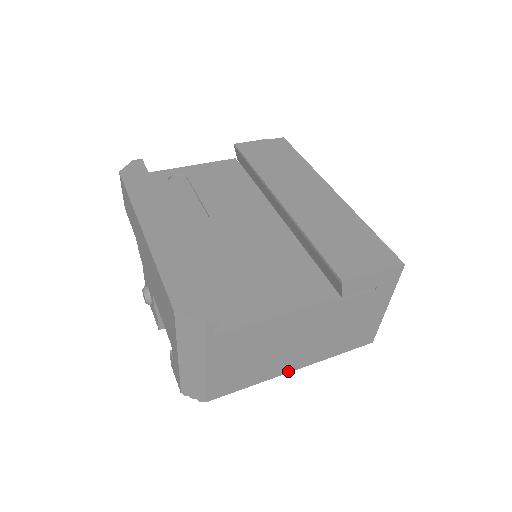
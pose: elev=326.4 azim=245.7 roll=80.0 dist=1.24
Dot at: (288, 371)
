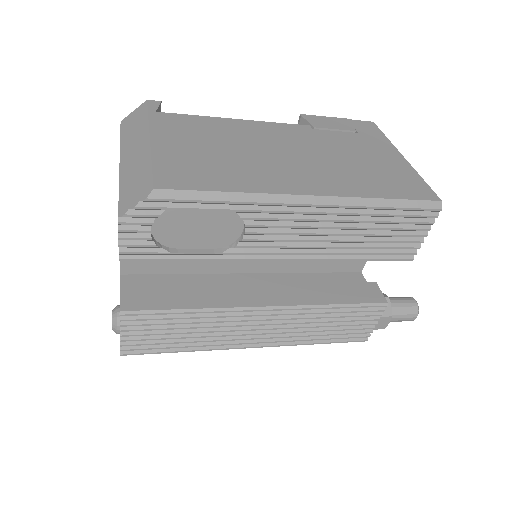
Dot at: (297, 193)
